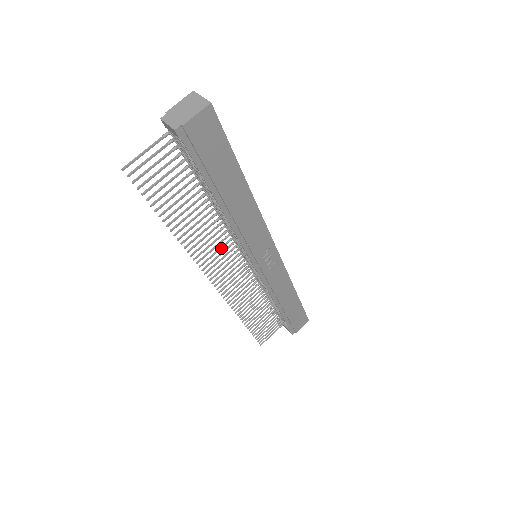
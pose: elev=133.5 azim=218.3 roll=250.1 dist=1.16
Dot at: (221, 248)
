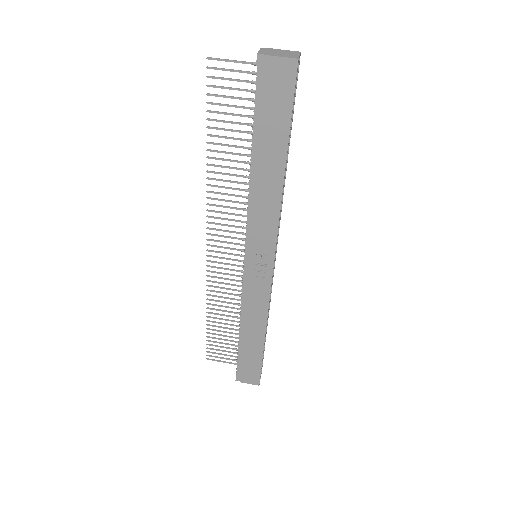
Dot at: (234, 214)
